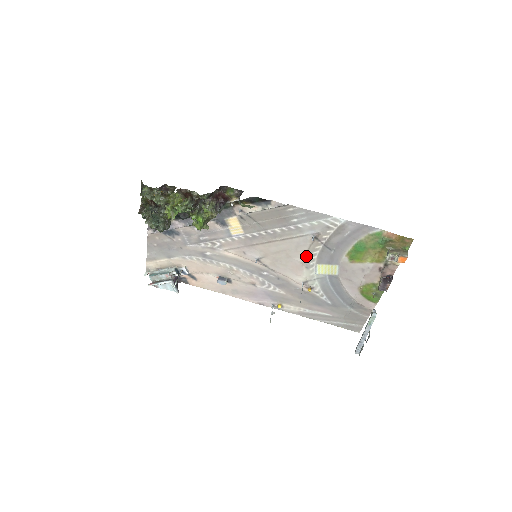
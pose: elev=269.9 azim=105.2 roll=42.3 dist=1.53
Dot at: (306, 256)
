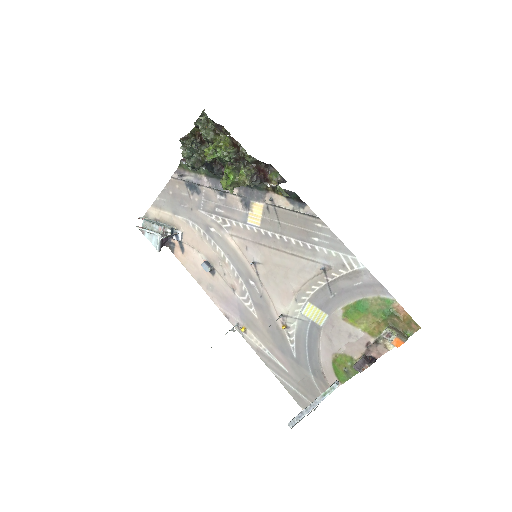
Dot at: (303, 286)
